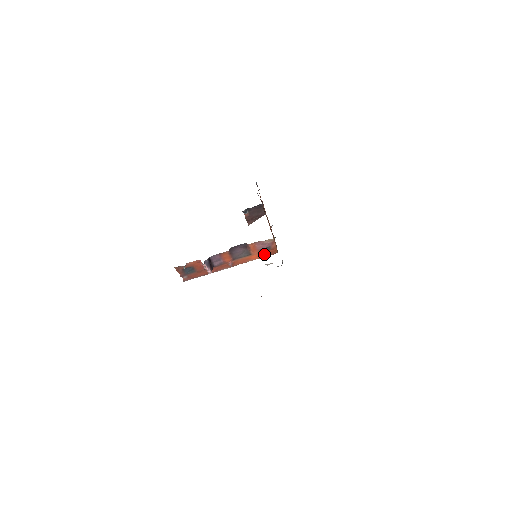
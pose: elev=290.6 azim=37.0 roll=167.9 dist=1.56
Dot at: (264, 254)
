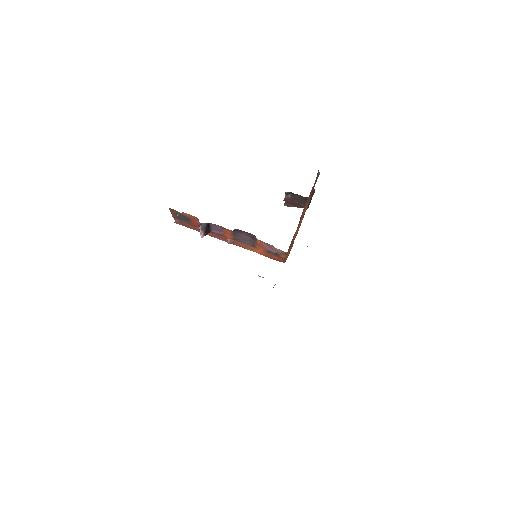
Dot at: (270, 255)
